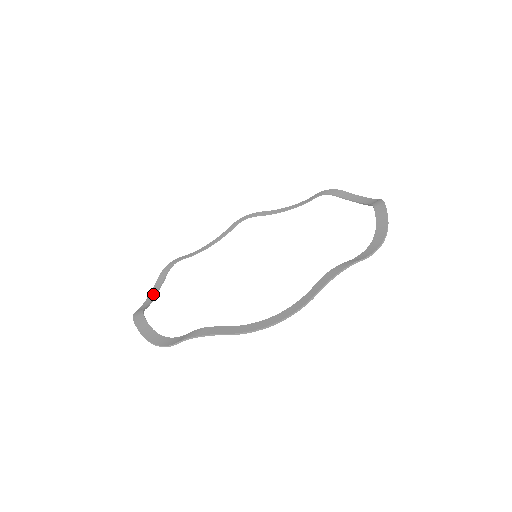
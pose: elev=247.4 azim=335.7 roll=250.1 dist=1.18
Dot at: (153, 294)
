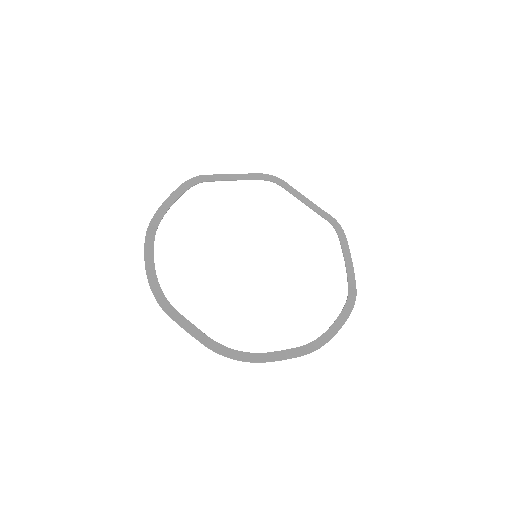
Dot at: (166, 207)
